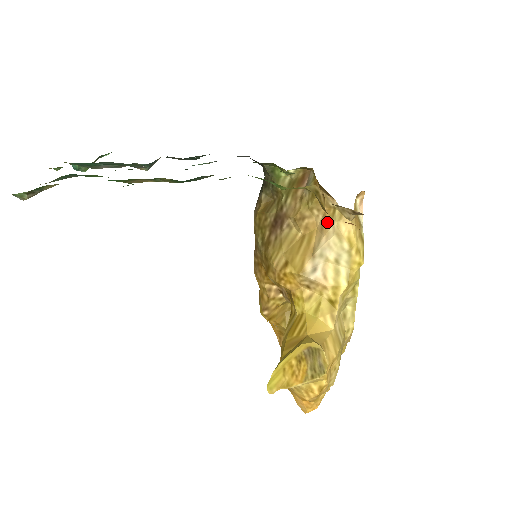
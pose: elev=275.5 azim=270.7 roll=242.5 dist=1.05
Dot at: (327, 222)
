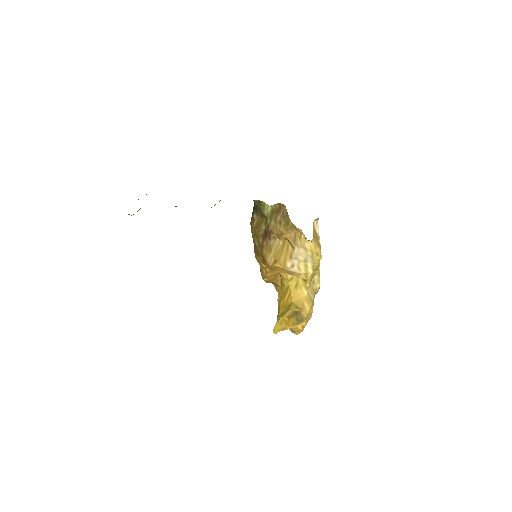
Dot at: (297, 240)
